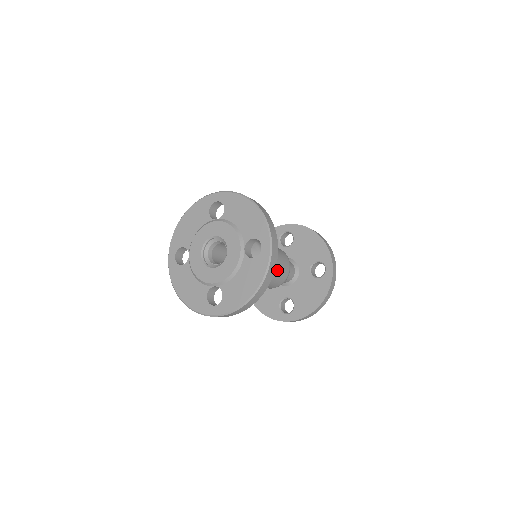
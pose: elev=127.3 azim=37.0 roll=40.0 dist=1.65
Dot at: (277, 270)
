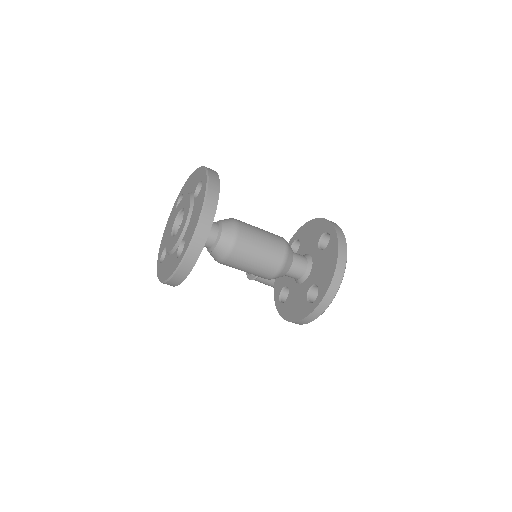
Dot at: (264, 238)
